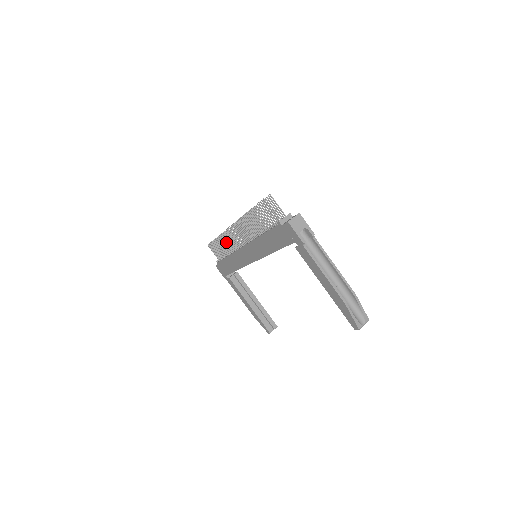
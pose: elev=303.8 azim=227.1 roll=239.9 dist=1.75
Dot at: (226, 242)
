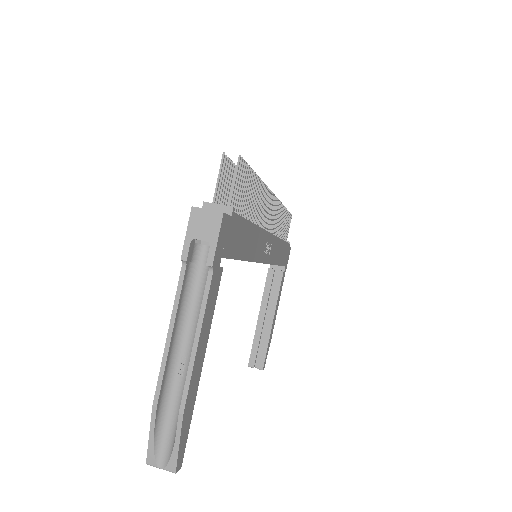
Dot at: occluded
